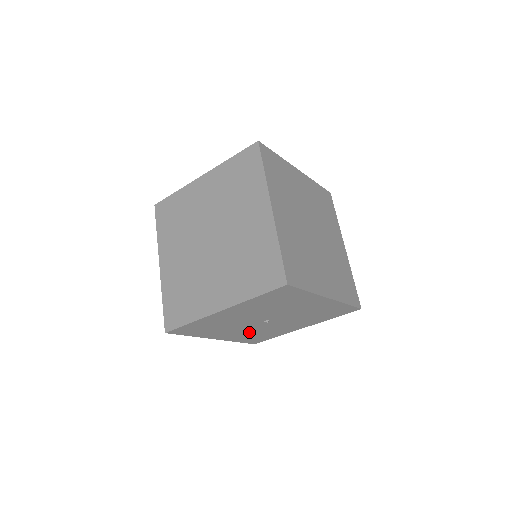
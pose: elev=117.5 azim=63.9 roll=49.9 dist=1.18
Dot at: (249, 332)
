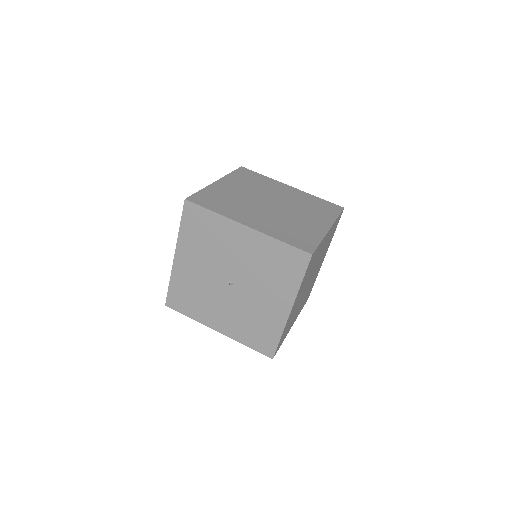
Dot at: (198, 281)
